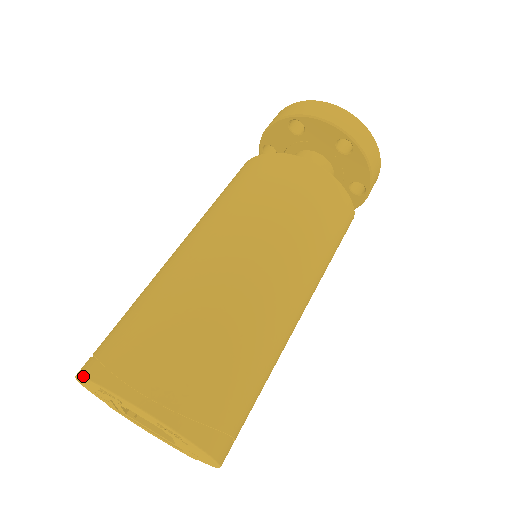
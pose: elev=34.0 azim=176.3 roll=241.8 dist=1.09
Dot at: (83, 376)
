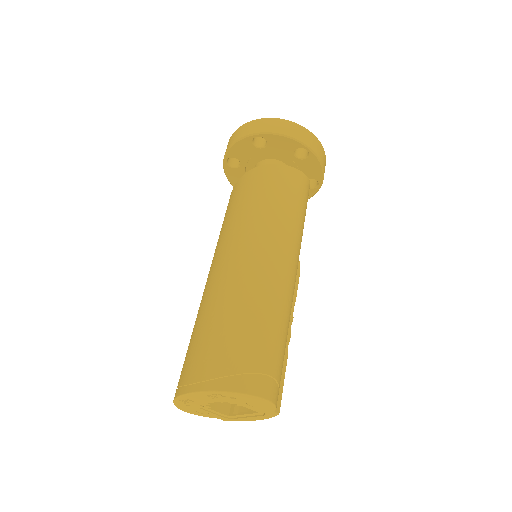
Dot at: (173, 402)
